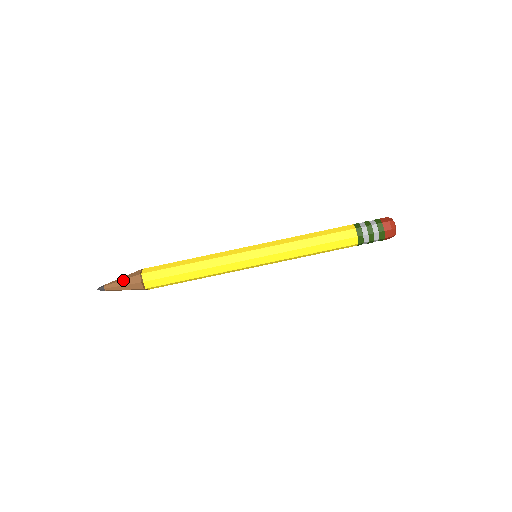
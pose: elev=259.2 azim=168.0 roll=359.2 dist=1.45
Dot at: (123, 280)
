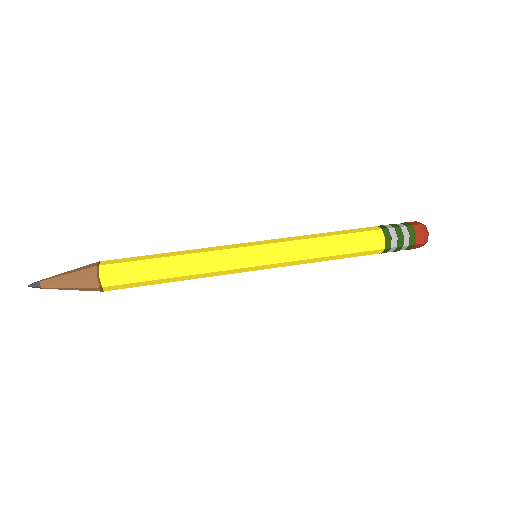
Dot at: (72, 270)
